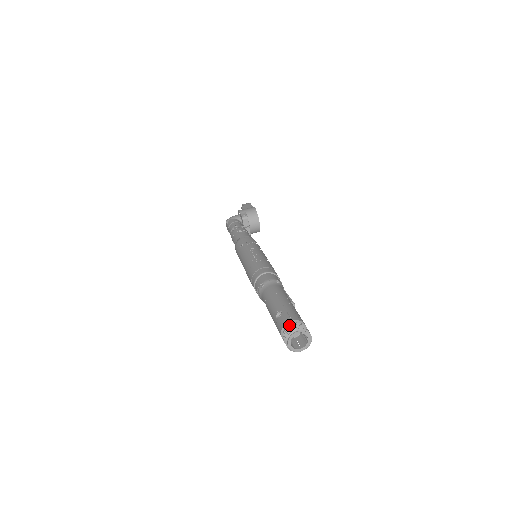
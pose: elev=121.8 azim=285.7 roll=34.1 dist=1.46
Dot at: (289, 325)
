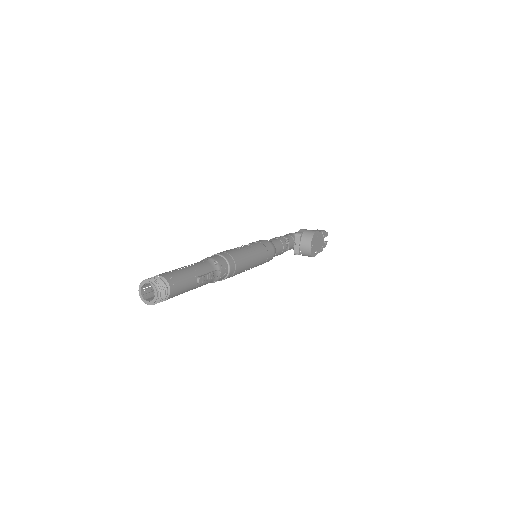
Dot at: occluded
